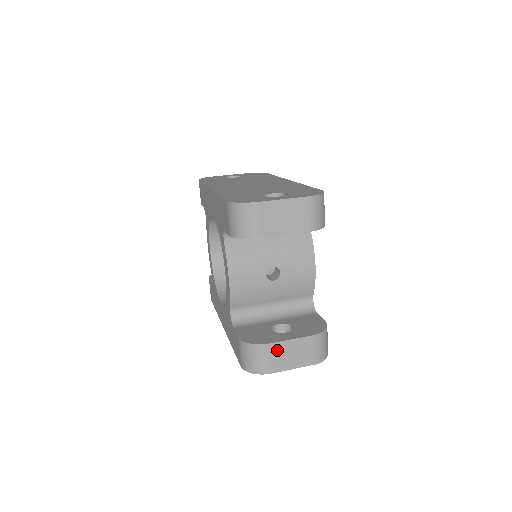
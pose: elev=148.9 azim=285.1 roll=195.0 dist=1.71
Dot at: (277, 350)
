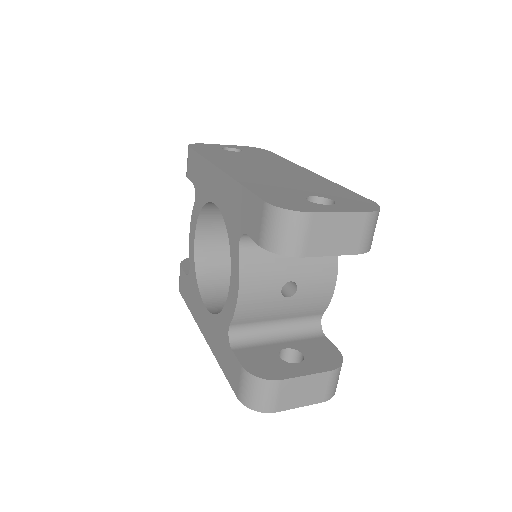
Dot at: (289, 387)
